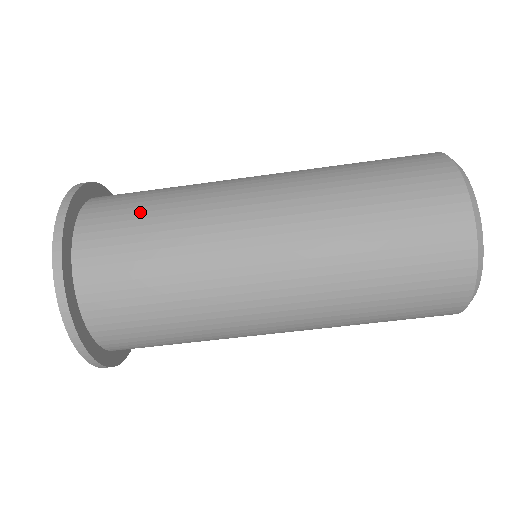
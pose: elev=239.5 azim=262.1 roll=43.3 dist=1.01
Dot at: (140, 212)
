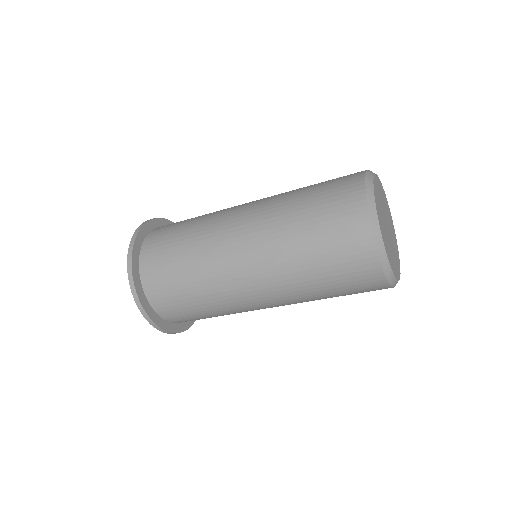
Dot at: (172, 247)
